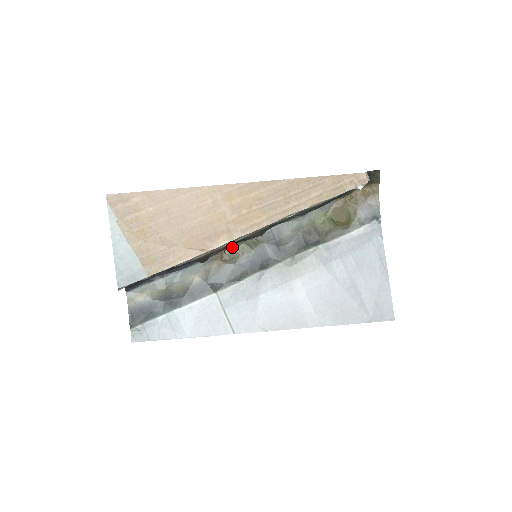
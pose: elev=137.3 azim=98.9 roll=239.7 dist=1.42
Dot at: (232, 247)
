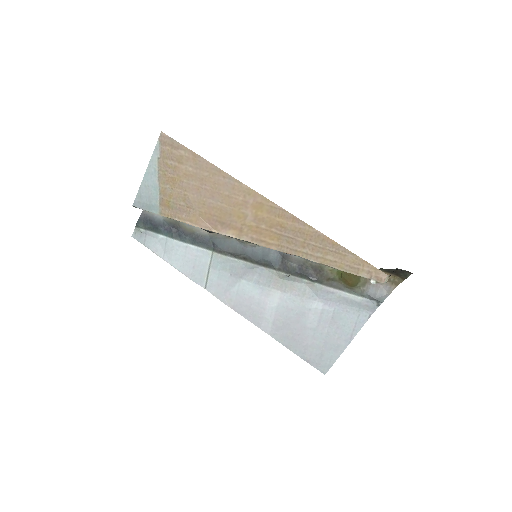
Dot at: occluded
